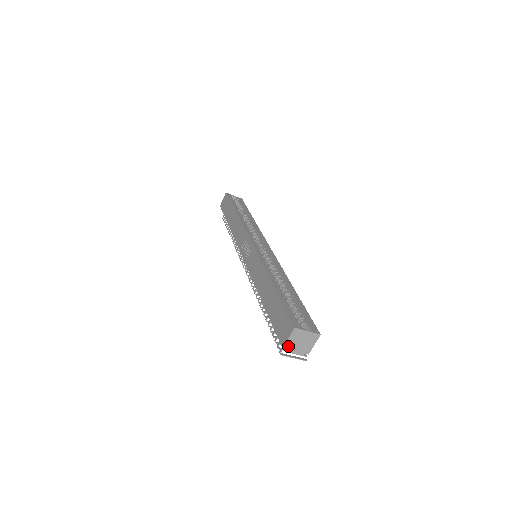
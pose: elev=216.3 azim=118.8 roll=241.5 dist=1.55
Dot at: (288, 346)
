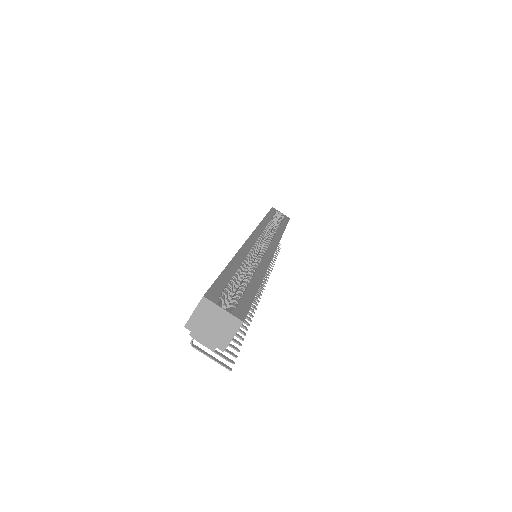
Dot at: (192, 326)
